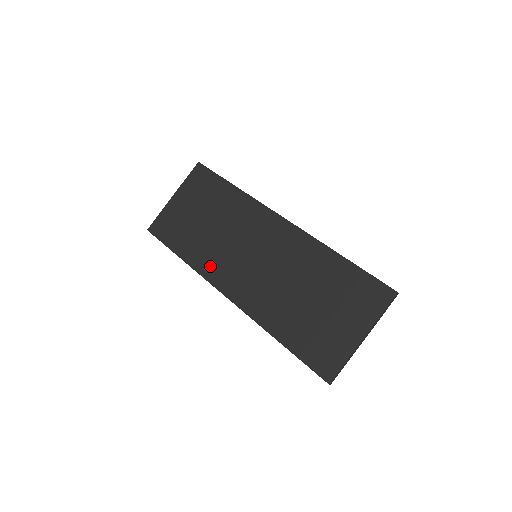
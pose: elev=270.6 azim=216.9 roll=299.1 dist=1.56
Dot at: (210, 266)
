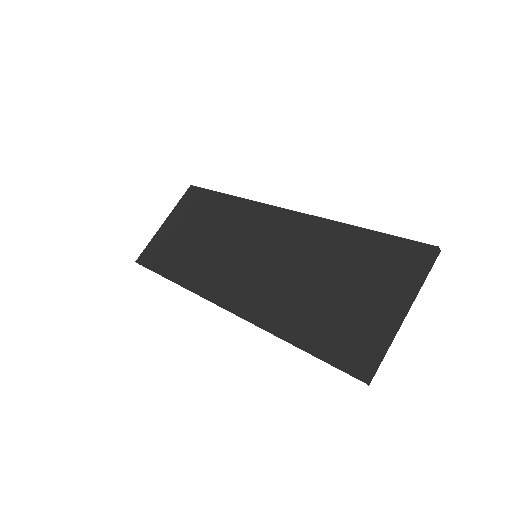
Dot at: (203, 279)
